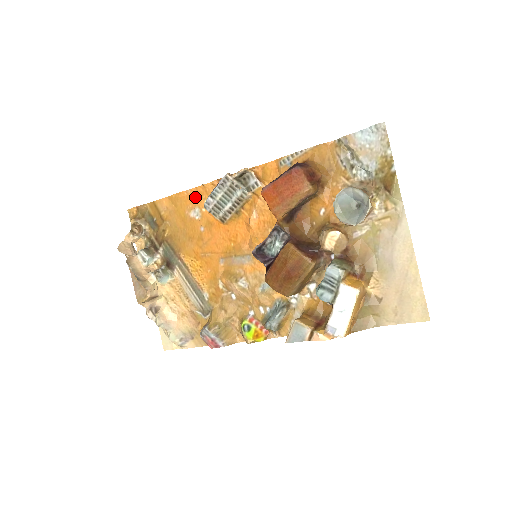
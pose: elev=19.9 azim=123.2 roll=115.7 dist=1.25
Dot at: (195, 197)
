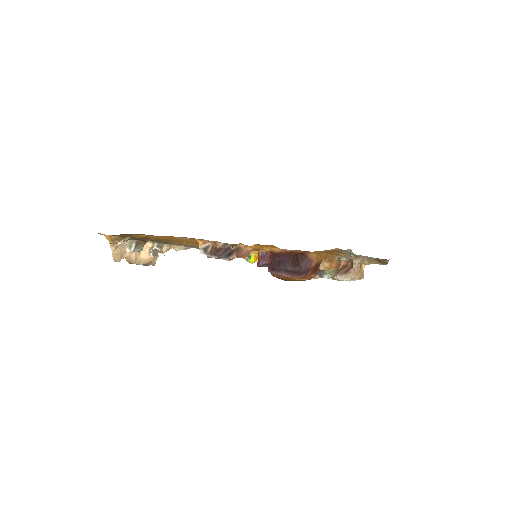
Dot at: occluded
